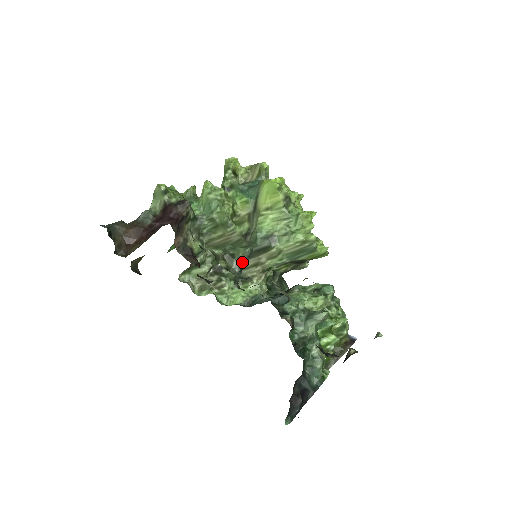
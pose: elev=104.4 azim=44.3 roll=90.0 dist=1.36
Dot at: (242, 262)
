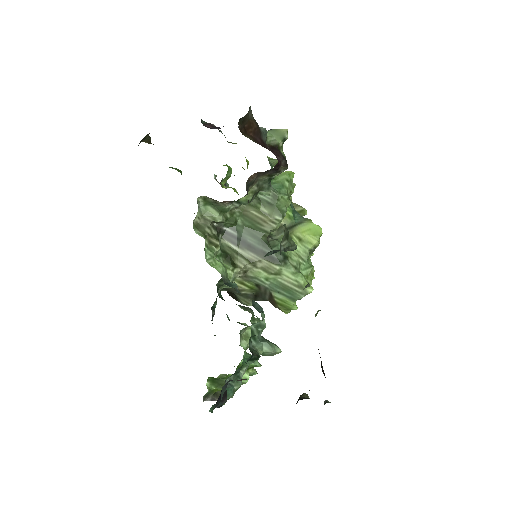
Dot at: (287, 248)
